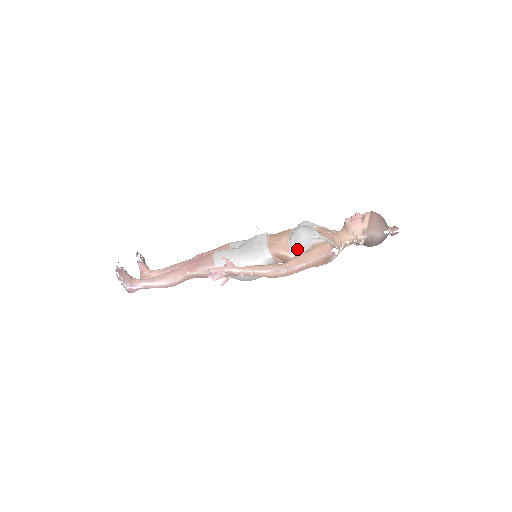
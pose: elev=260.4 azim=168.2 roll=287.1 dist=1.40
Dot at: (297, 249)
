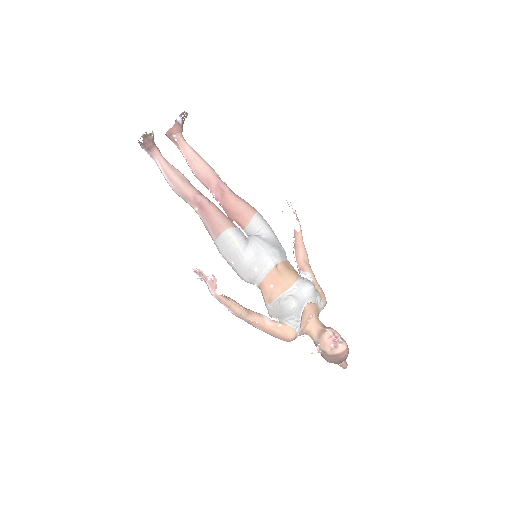
Dot at: (274, 311)
